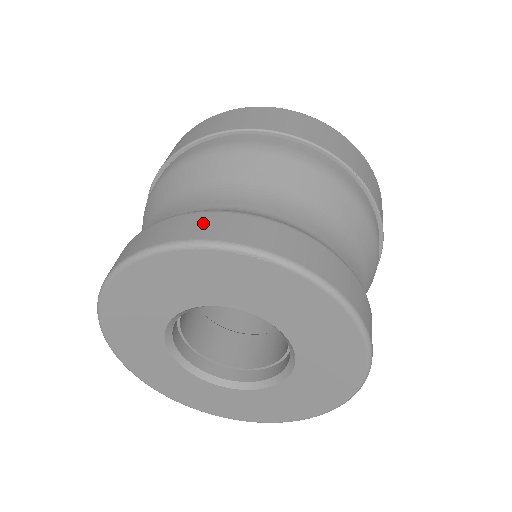
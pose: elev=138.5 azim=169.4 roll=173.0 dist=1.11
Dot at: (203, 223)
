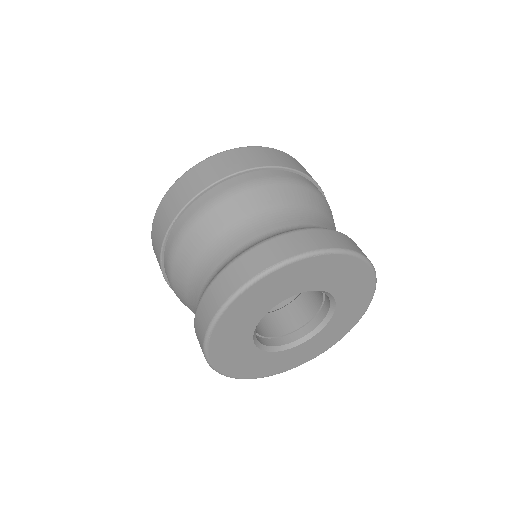
Dot at: (283, 245)
